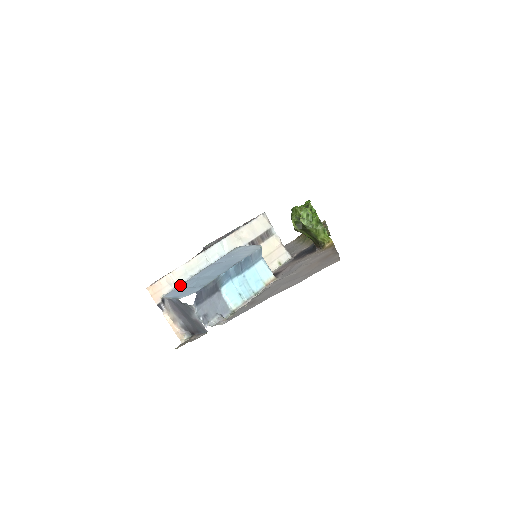
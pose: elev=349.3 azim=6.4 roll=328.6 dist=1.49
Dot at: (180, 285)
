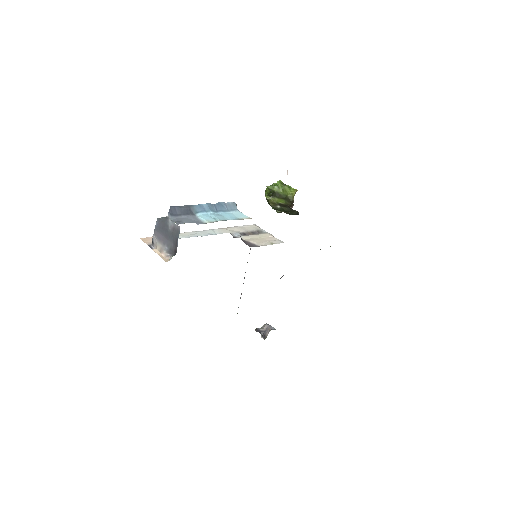
Dot at: occluded
